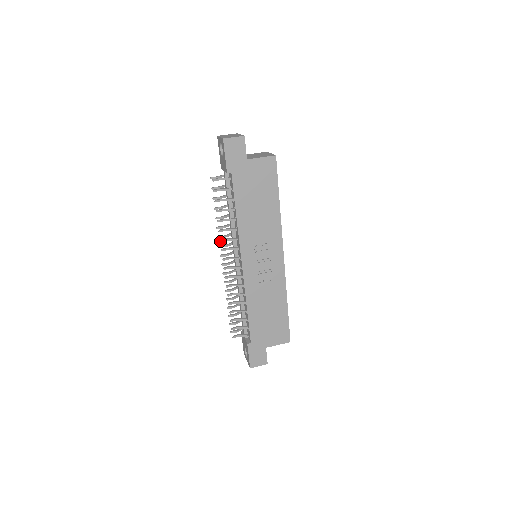
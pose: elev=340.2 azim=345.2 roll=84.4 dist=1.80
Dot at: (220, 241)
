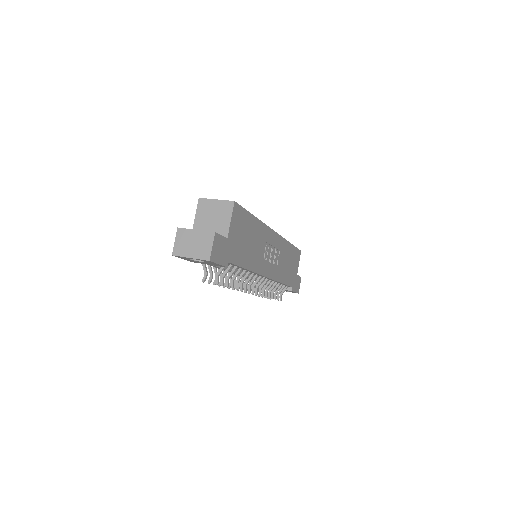
Dot at: occluded
